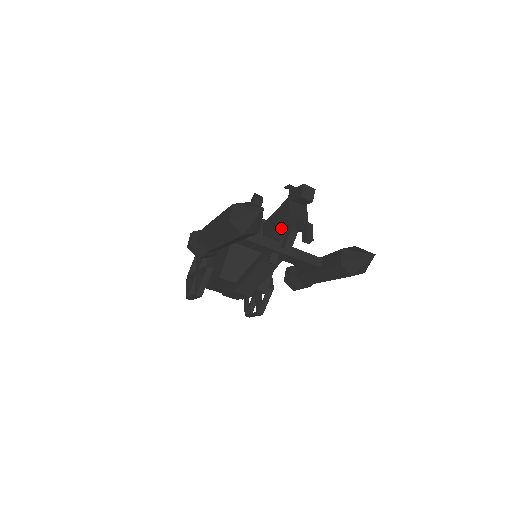
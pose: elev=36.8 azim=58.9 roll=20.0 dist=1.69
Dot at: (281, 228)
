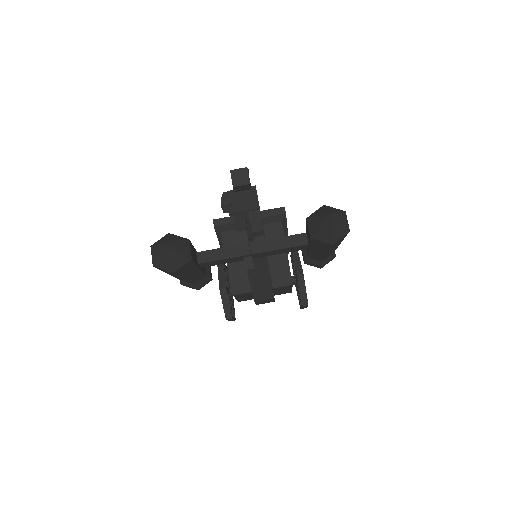
Dot at: occluded
